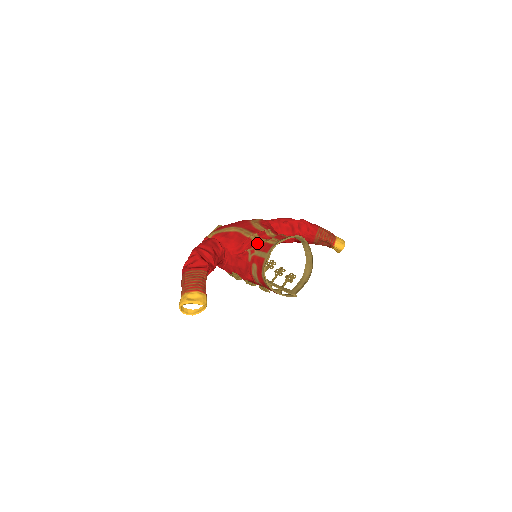
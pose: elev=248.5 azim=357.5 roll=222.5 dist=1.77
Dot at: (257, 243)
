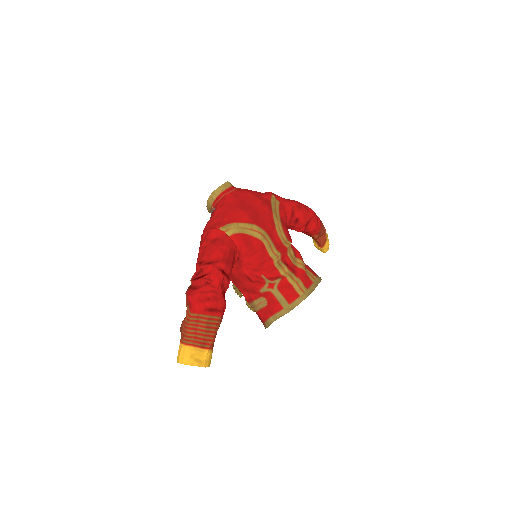
Dot at: (278, 273)
